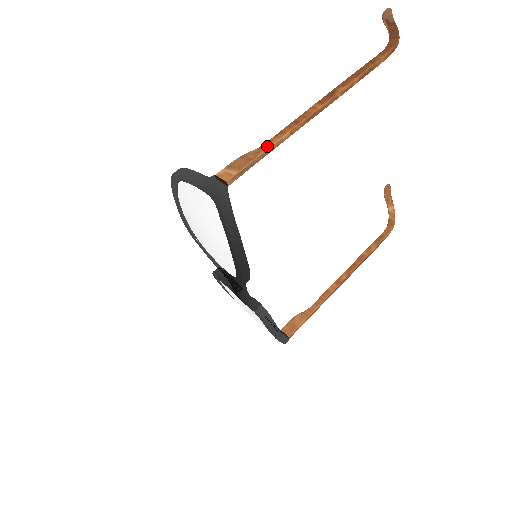
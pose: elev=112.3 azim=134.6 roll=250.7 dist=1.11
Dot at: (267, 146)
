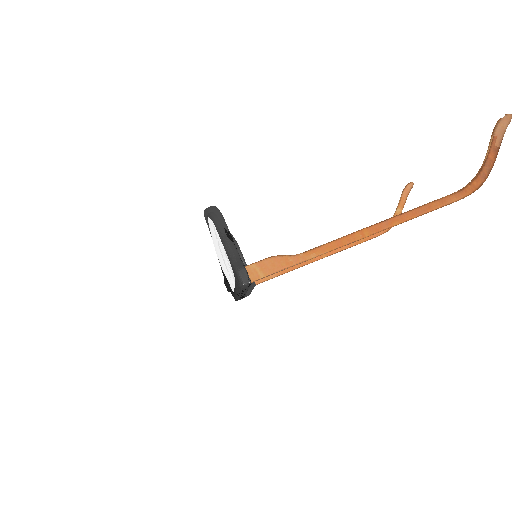
Dot at: (301, 260)
